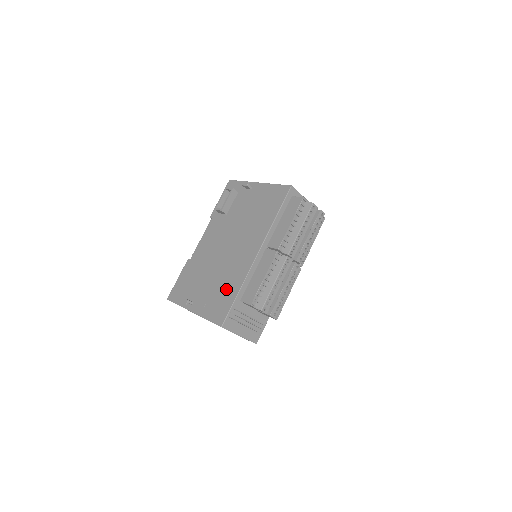
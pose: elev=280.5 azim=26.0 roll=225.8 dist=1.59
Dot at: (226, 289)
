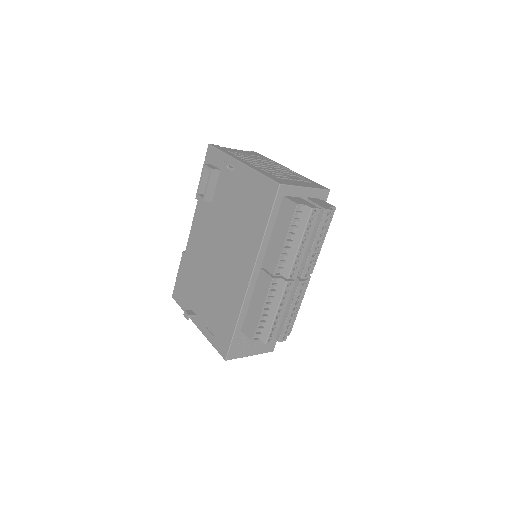
Dot at: (224, 314)
